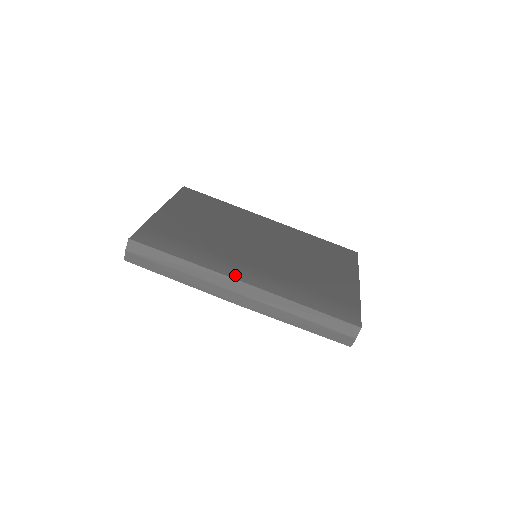
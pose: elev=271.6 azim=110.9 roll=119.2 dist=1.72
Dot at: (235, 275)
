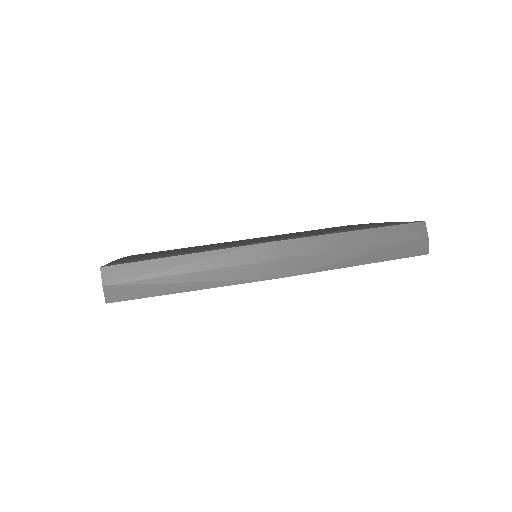
Dot at: (254, 243)
